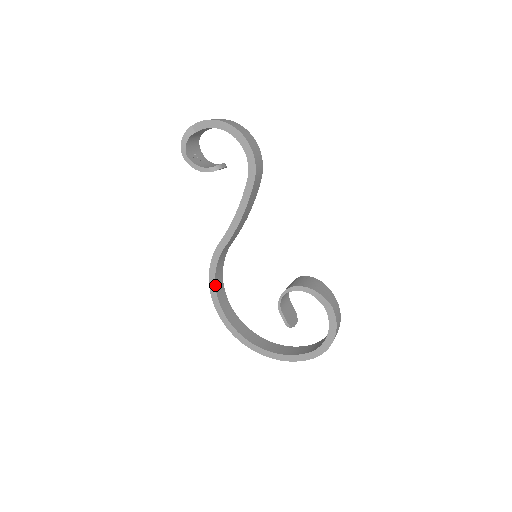
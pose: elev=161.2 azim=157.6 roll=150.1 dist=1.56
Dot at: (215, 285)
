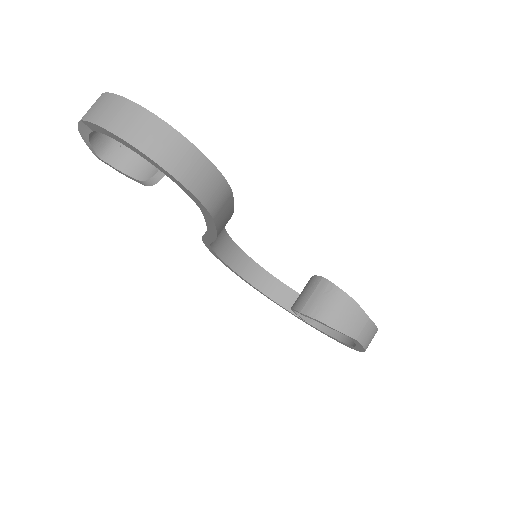
Dot at: (218, 257)
